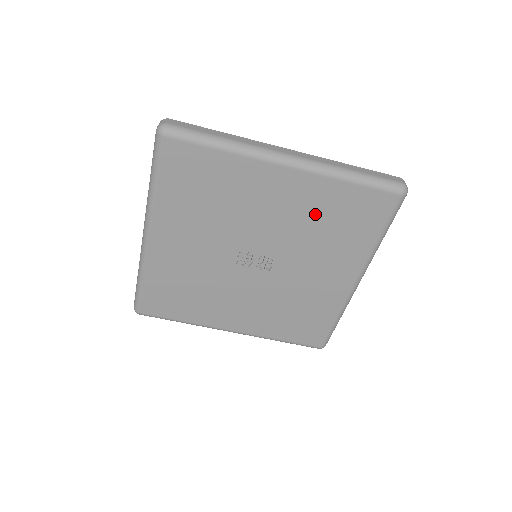
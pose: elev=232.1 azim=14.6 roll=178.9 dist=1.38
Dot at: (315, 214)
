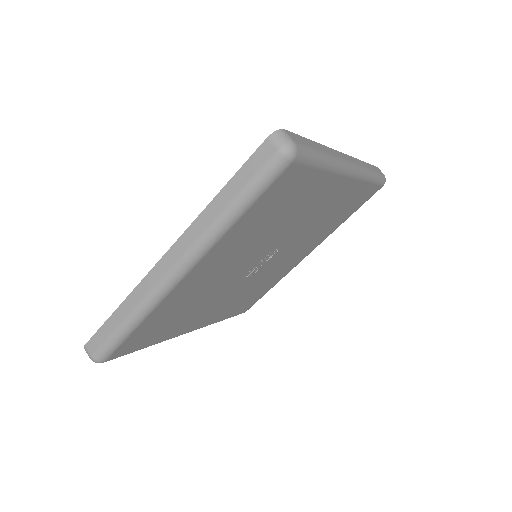
Dot at: (251, 237)
